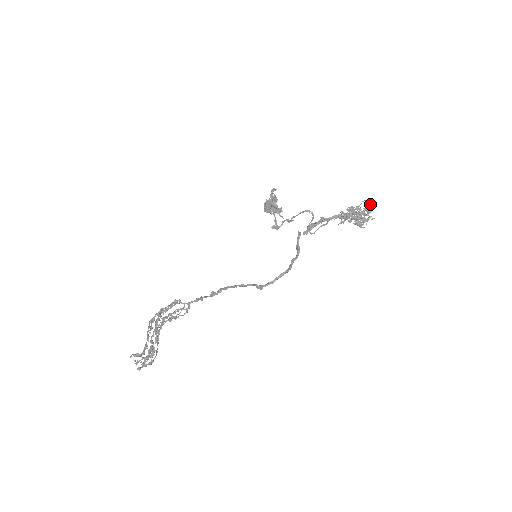
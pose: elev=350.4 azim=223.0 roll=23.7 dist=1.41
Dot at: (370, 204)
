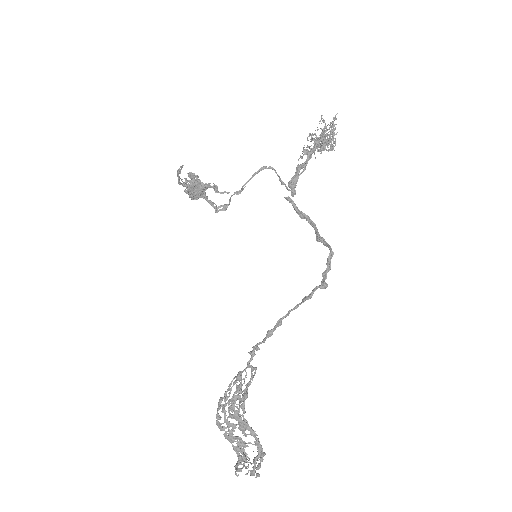
Dot at: (324, 120)
